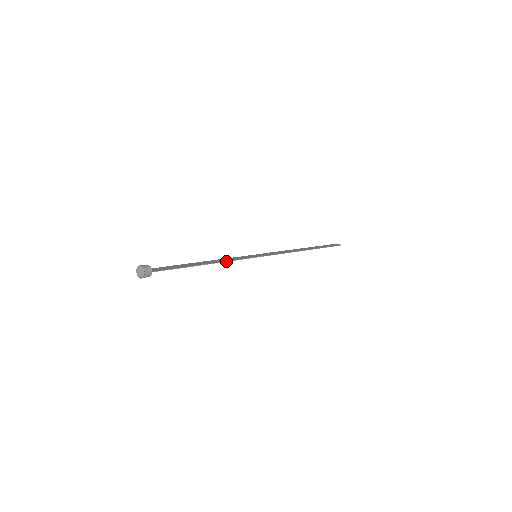
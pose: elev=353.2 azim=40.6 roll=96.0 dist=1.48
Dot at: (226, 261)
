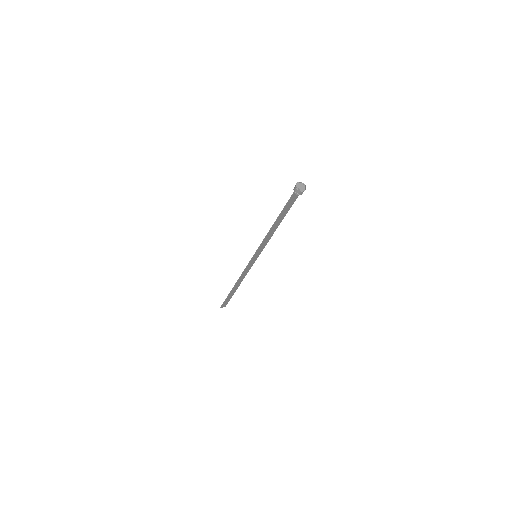
Dot at: (272, 234)
